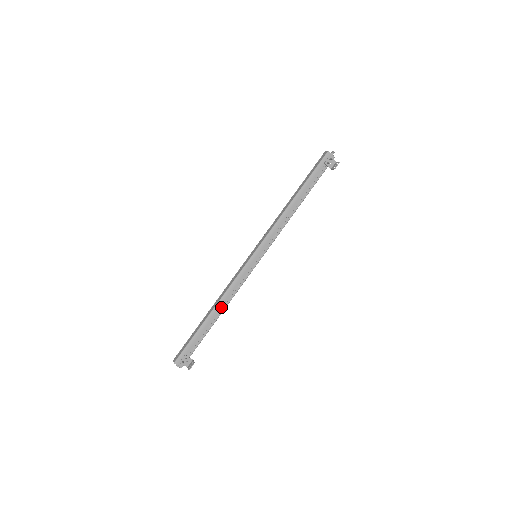
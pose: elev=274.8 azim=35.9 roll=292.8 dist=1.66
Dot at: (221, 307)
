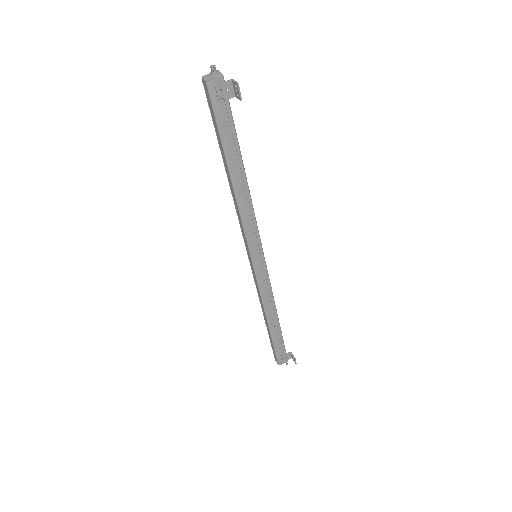
Dot at: (272, 313)
